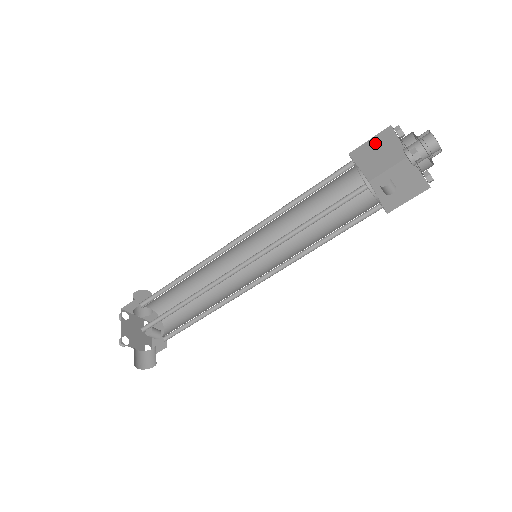
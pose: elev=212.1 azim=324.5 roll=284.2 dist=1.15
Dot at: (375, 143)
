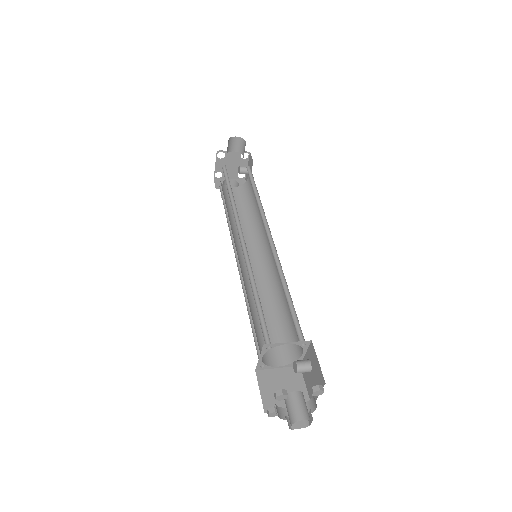
Dot at: occluded
